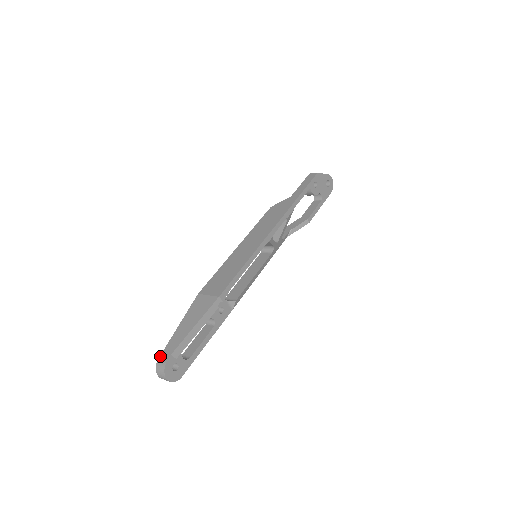
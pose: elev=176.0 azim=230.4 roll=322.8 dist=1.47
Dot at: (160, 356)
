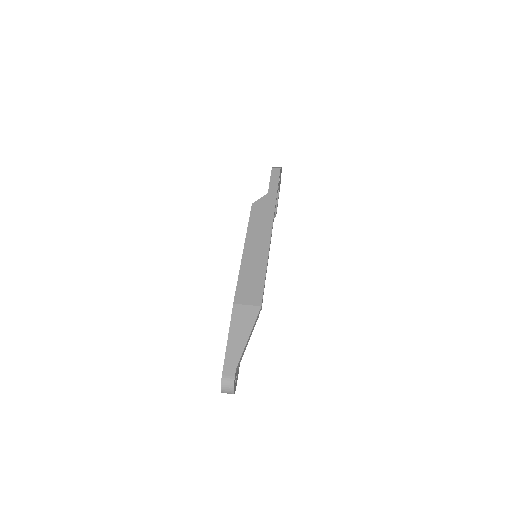
Dot at: (223, 373)
